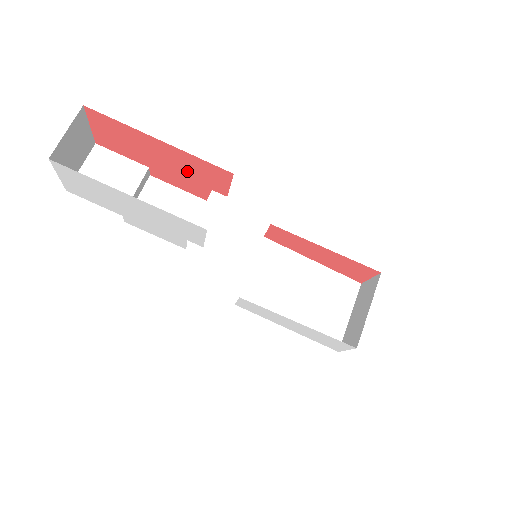
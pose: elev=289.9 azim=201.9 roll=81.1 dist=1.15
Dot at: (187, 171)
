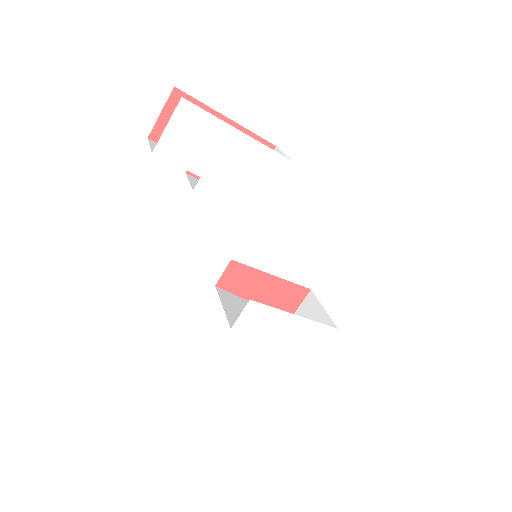
Dot at: occluded
